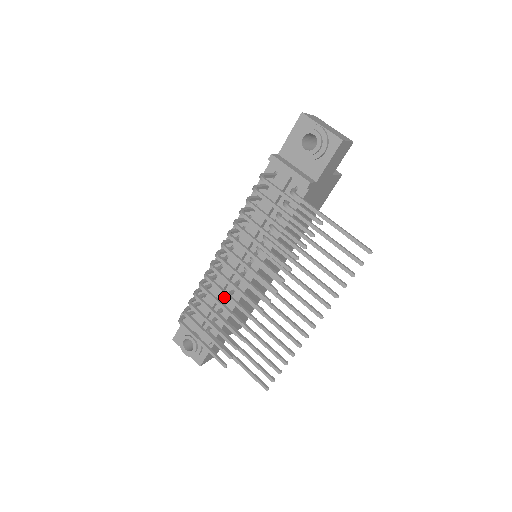
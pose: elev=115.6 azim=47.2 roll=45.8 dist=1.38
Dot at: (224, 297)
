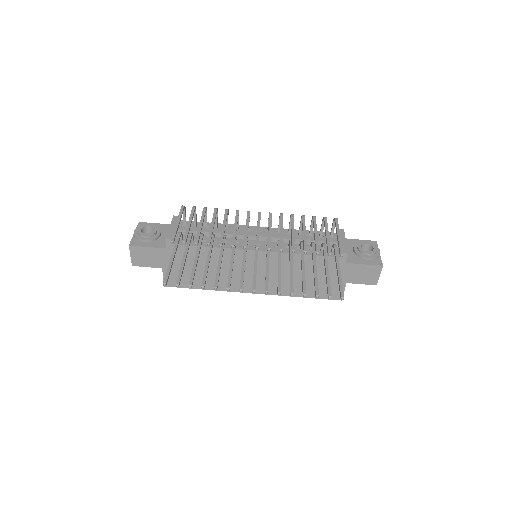
Dot at: (215, 238)
